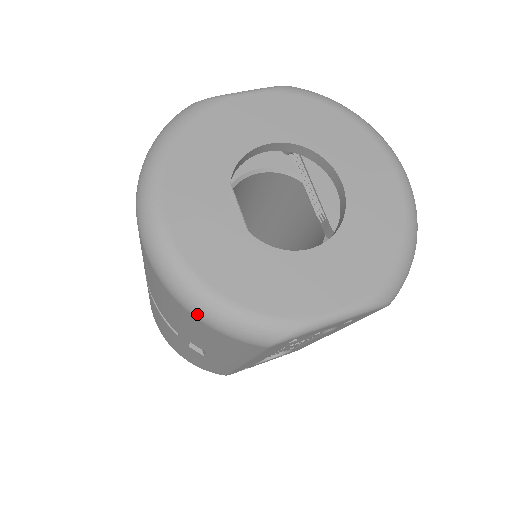
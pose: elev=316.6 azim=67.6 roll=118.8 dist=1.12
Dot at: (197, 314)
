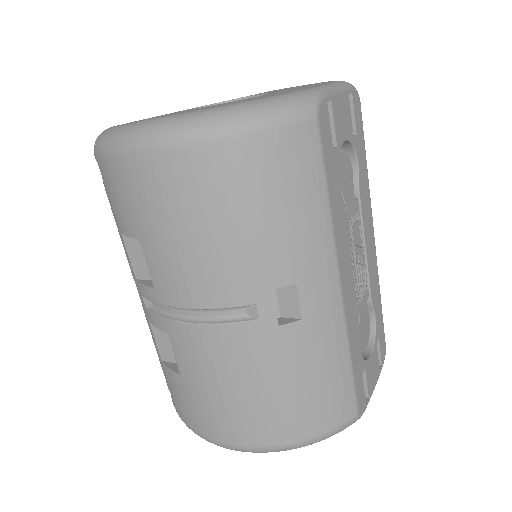
Dot at: (236, 126)
